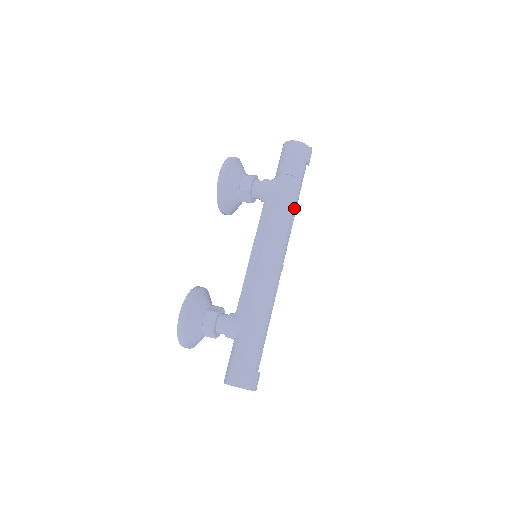
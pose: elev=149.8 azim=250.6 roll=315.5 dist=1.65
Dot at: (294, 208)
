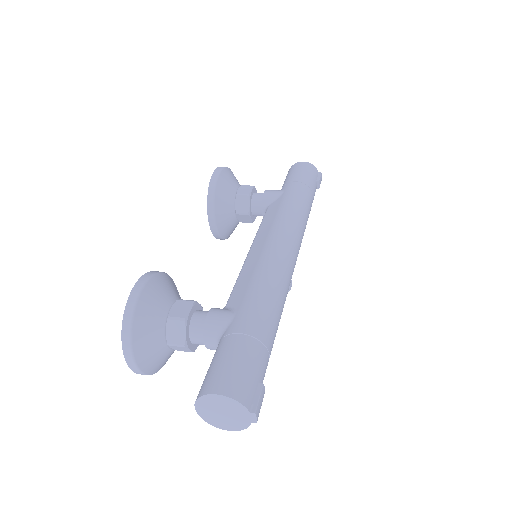
Dot at: (307, 212)
